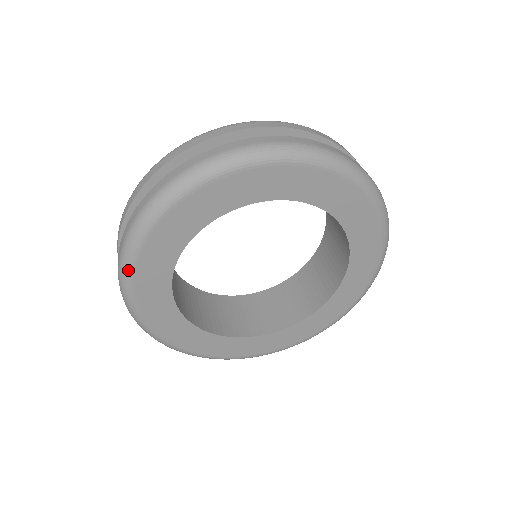
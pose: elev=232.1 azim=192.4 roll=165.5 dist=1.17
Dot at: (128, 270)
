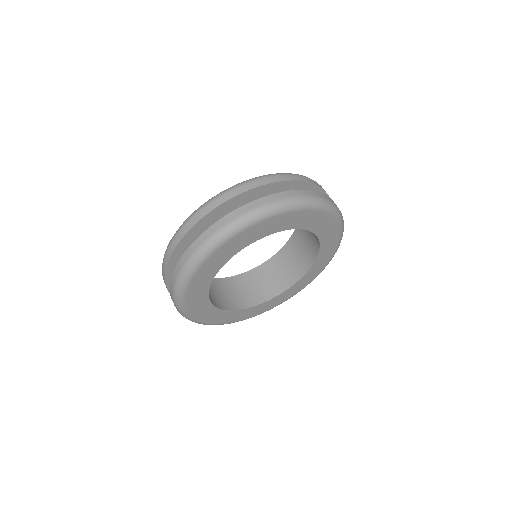
Dot at: (219, 243)
